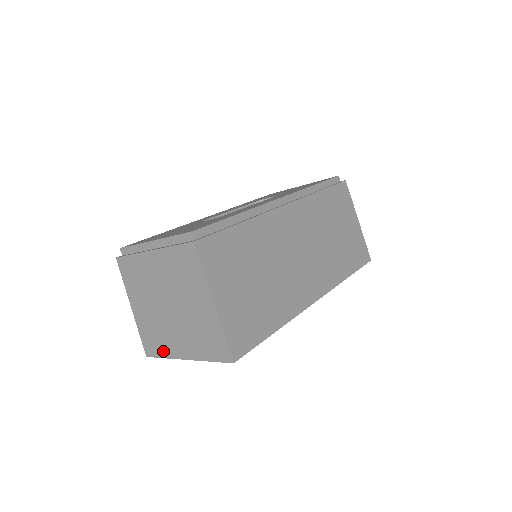
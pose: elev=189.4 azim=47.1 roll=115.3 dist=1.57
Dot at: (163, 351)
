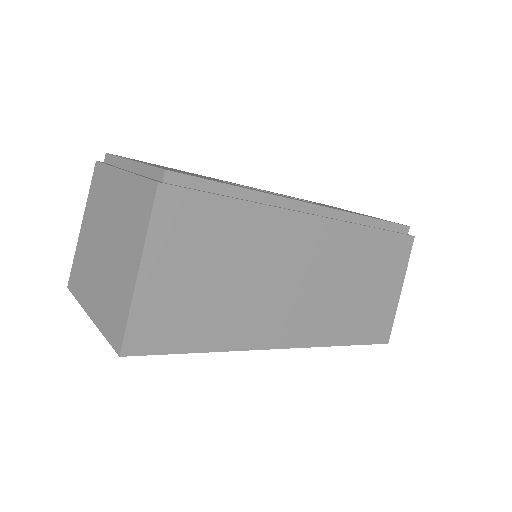
Dot at: (80, 292)
